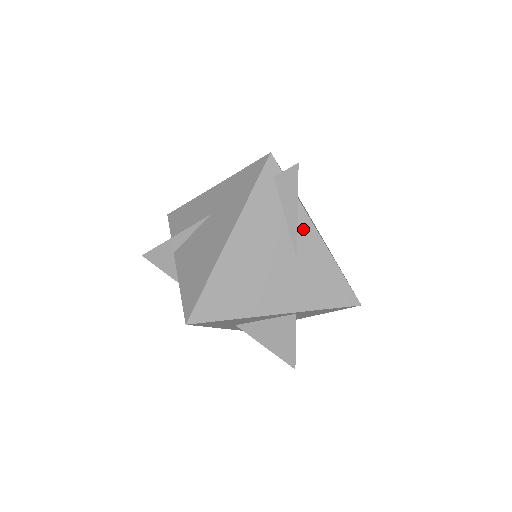
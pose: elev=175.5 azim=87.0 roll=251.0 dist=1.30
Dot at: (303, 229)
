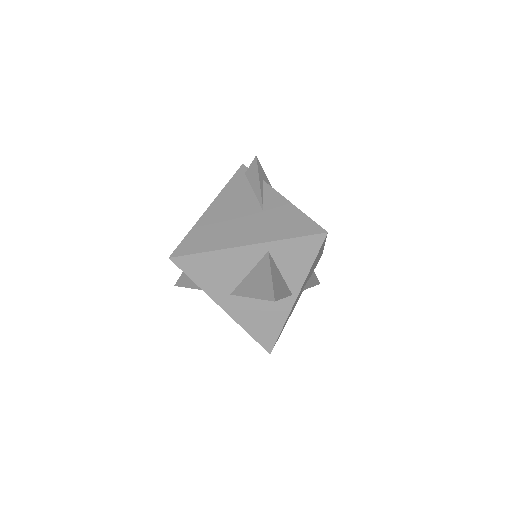
Dot at: (268, 195)
